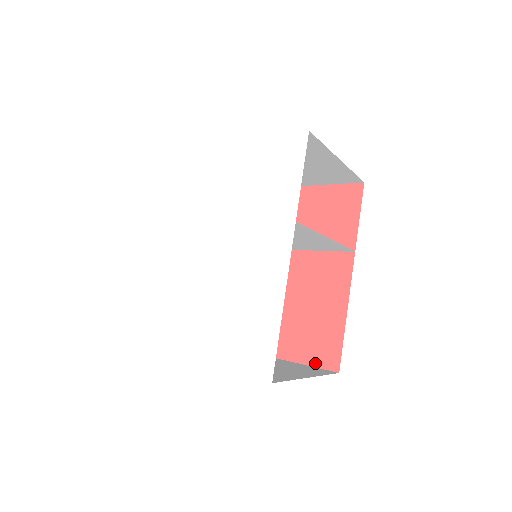
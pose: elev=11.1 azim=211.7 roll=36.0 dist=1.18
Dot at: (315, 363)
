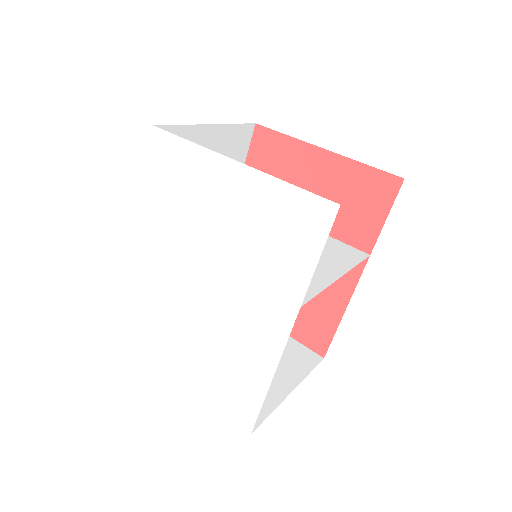
Dot at: (303, 341)
